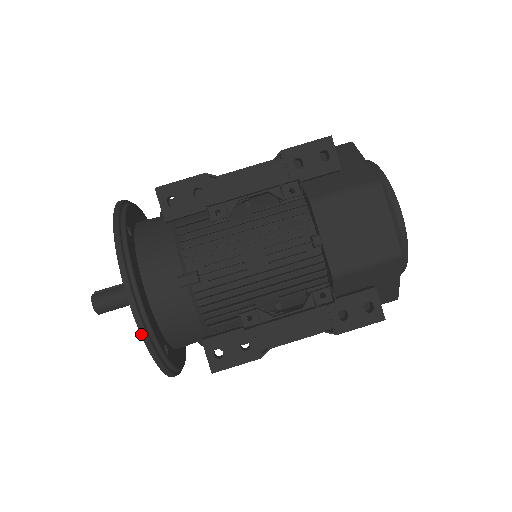
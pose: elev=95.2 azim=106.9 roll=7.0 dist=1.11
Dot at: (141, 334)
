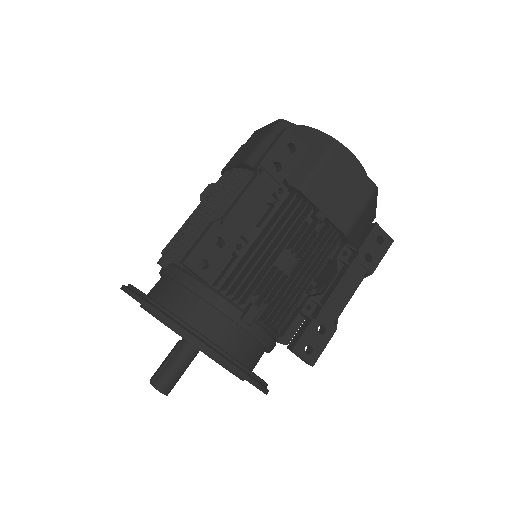
Dot at: (249, 382)
